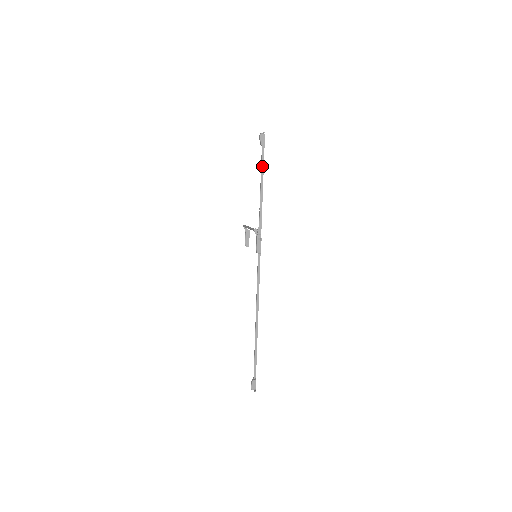
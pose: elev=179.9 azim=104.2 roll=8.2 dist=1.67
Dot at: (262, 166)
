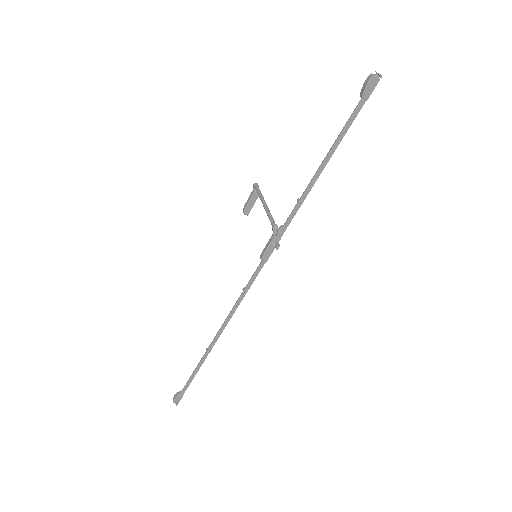
Dot at: (341, 135)
